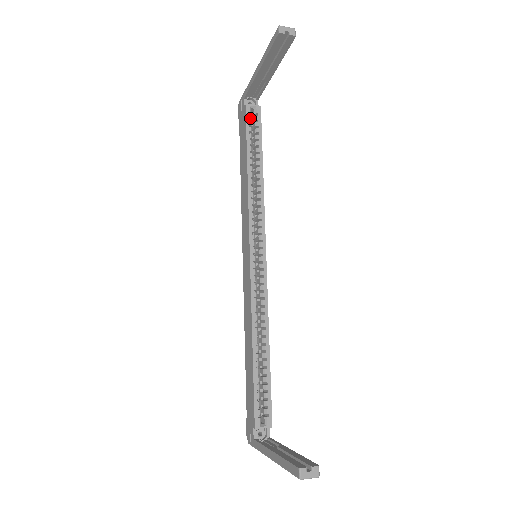
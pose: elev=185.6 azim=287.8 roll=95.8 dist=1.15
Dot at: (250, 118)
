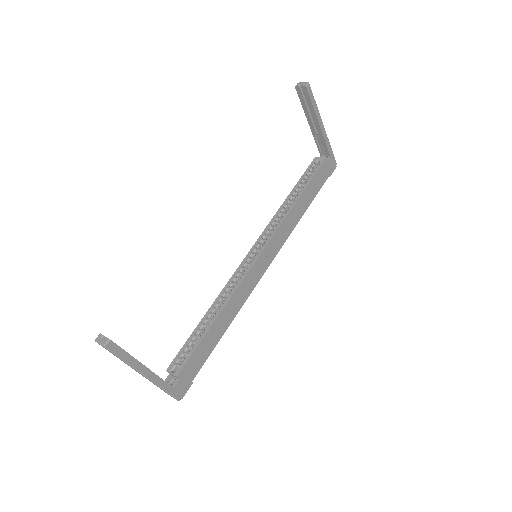
Dot at: (312, 166)
